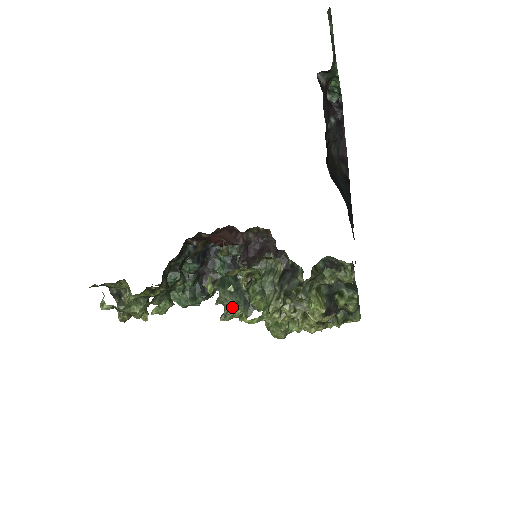
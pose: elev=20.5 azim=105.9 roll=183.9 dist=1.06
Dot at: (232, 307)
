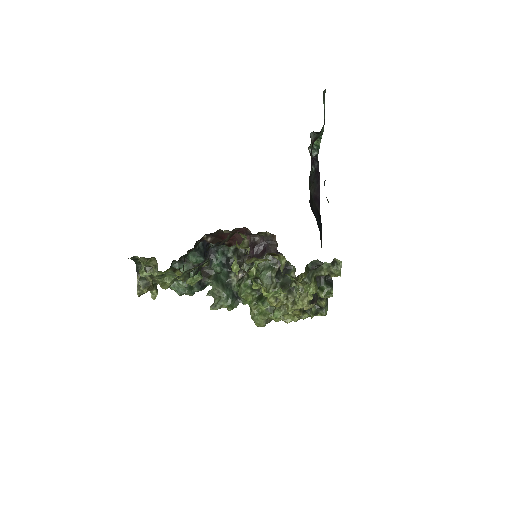
Dot at: (223, 298)
